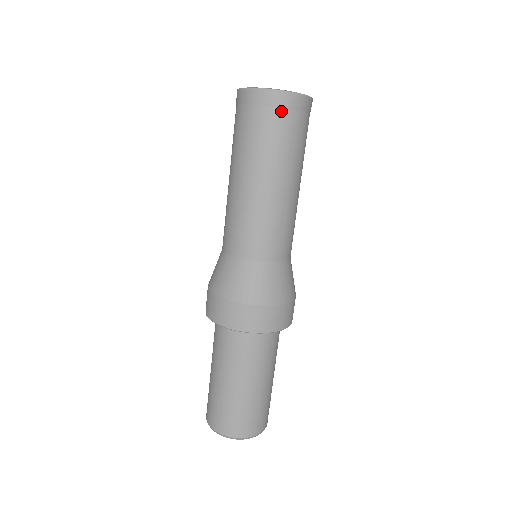
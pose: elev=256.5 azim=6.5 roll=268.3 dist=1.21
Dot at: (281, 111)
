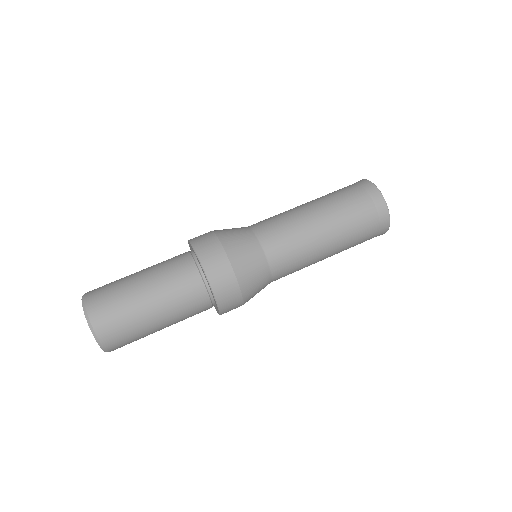
Dot at: (355, 185)
